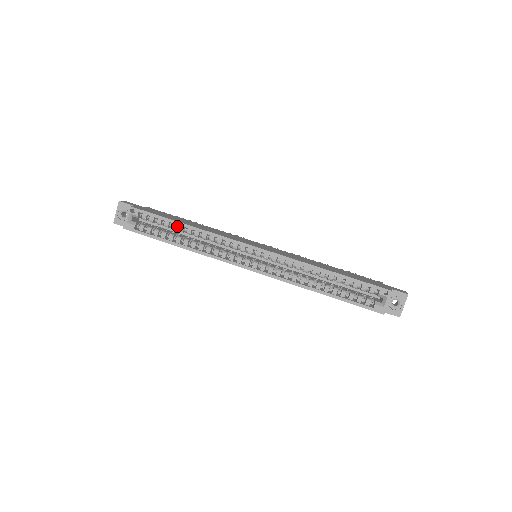
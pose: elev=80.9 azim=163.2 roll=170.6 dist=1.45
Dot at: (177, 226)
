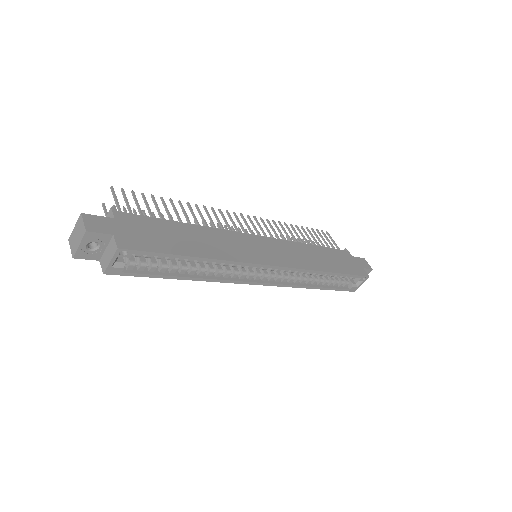
Dot at: occluded
